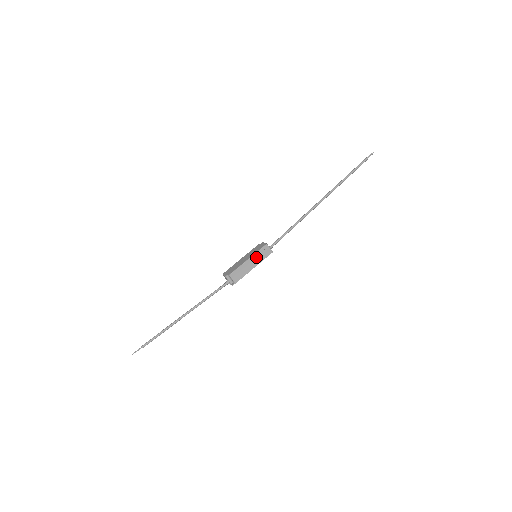
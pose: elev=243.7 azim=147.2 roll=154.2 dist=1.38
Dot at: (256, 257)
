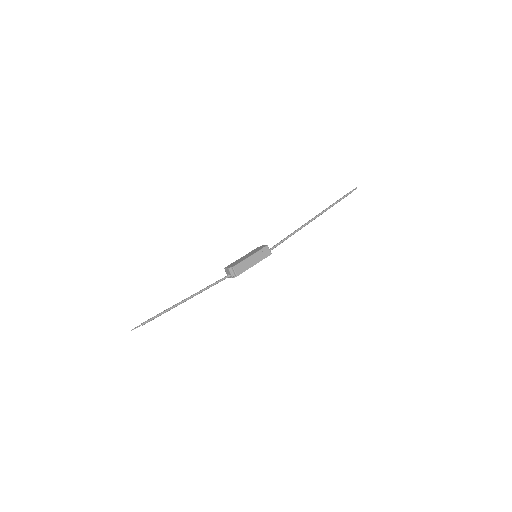
Dot at: (257, 255)
